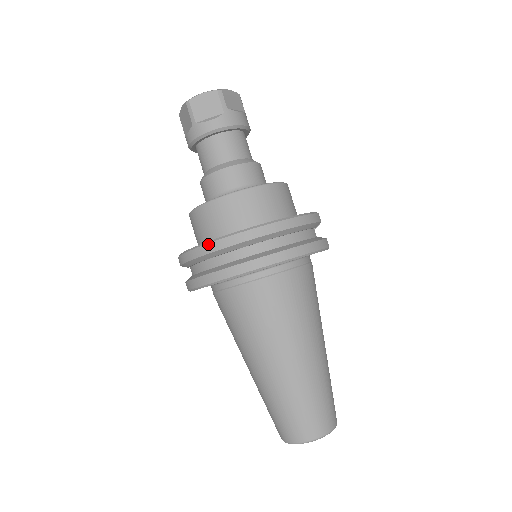
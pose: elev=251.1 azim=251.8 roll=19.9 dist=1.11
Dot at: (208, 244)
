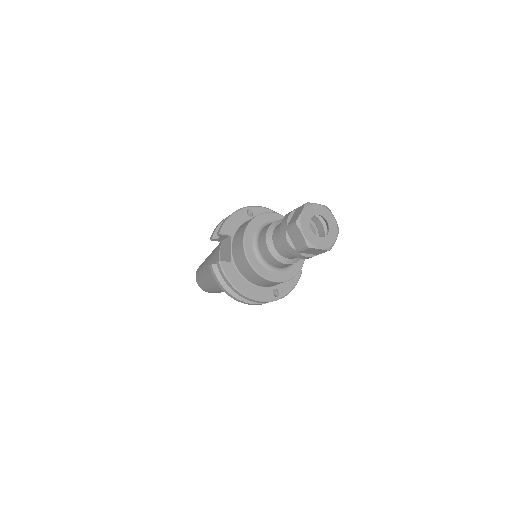
Dot at: (245, 297)
